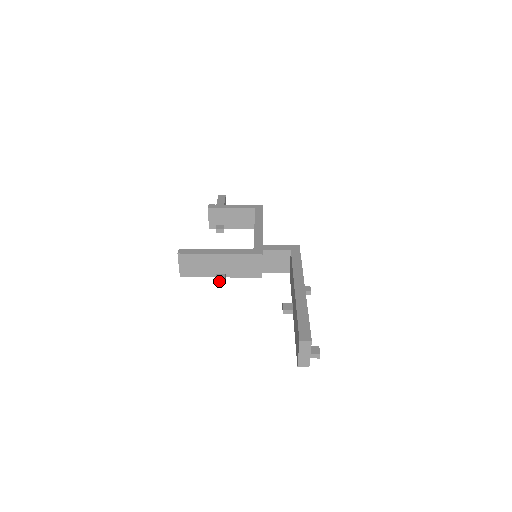
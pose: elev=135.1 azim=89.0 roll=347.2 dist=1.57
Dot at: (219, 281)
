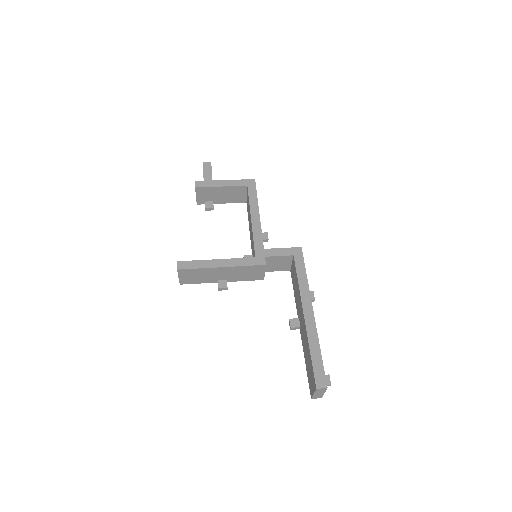
Dot at: (221, 289)
